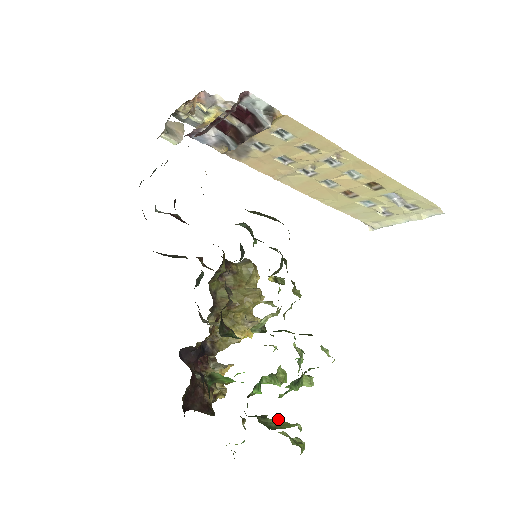
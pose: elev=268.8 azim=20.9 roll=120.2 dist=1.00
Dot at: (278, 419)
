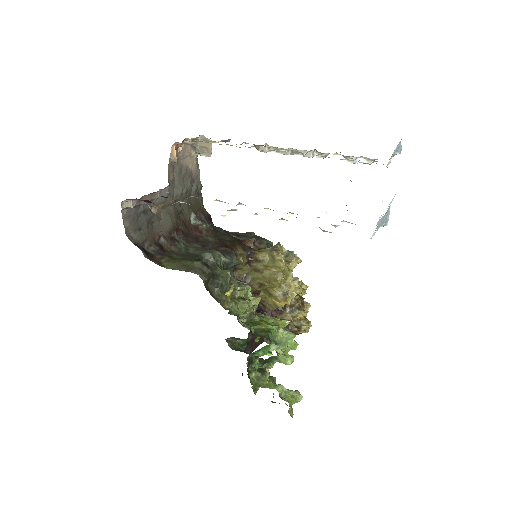
Dot at: (266, 379)
